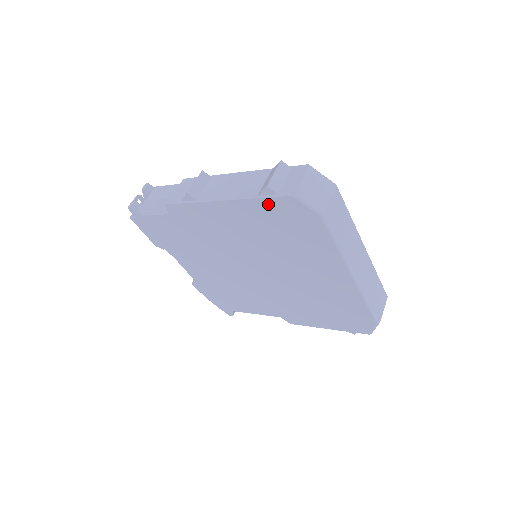
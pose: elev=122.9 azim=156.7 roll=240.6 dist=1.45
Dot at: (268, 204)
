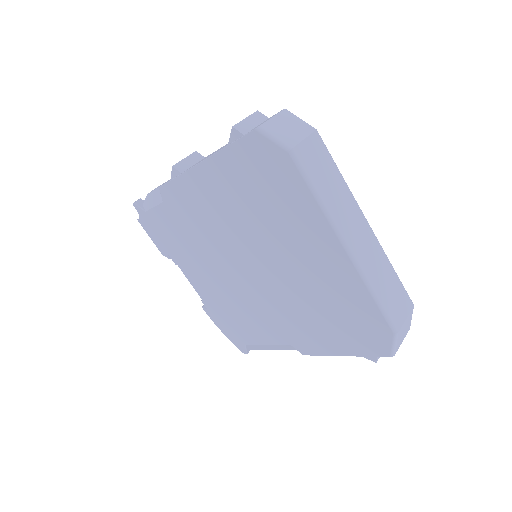
Dot at: (237, 152)
